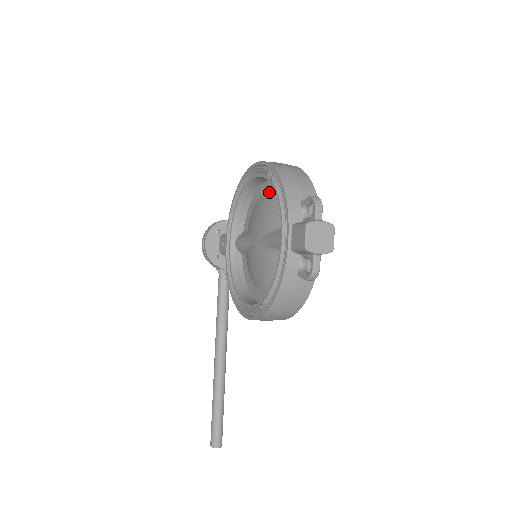
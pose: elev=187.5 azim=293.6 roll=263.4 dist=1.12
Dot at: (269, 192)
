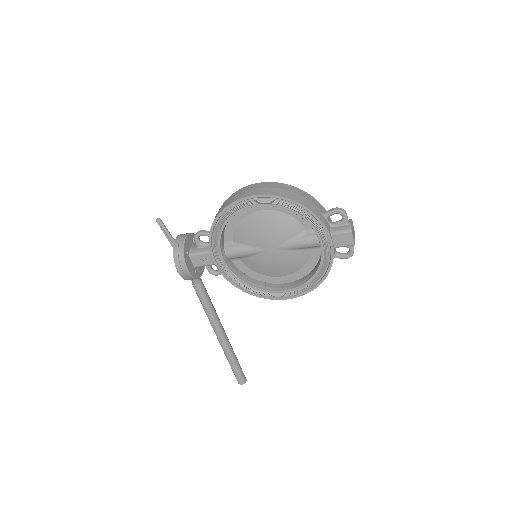
Dot at: (265, 211)
